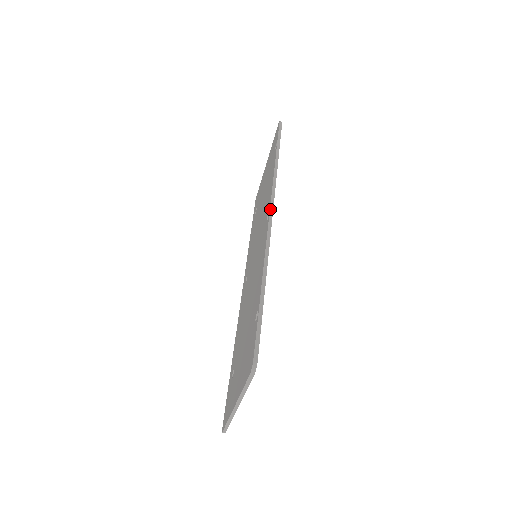
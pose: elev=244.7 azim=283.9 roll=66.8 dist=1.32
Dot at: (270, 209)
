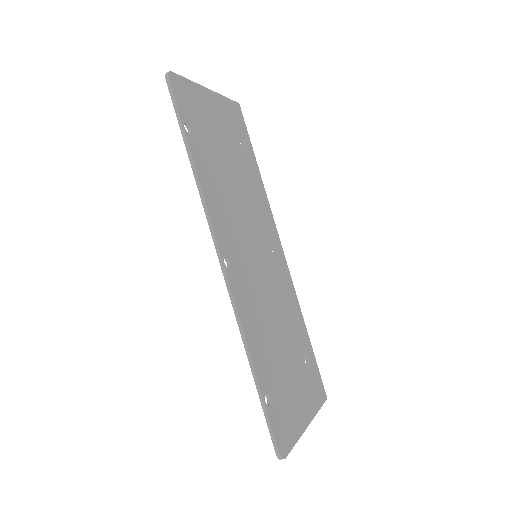
Dot at: (219, 261)
